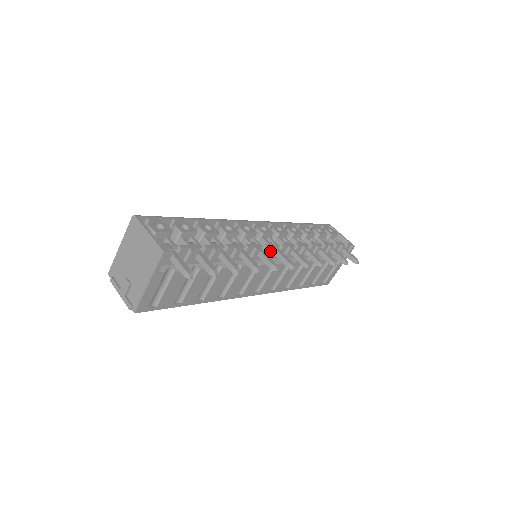
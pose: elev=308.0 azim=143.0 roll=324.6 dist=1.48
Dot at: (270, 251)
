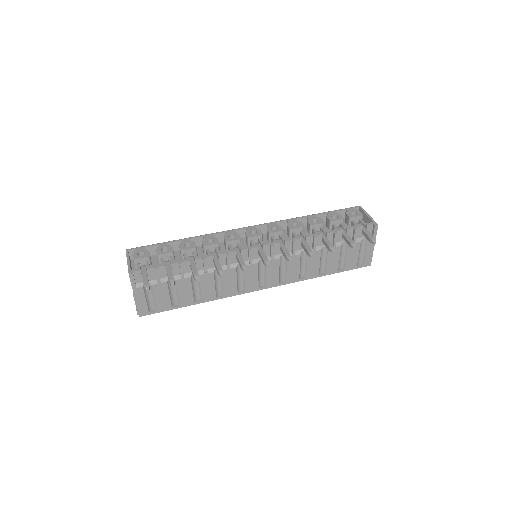
Dot at: (248, 253)
